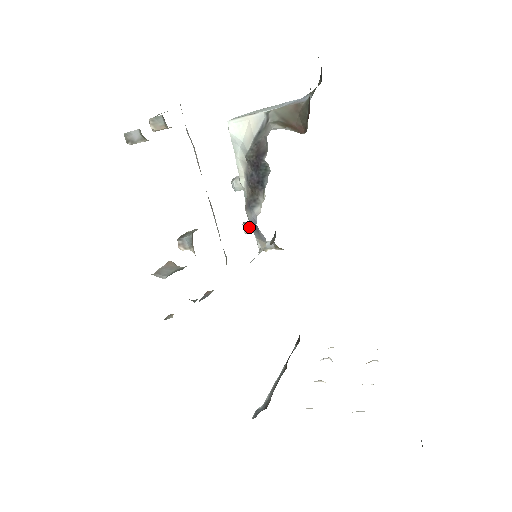
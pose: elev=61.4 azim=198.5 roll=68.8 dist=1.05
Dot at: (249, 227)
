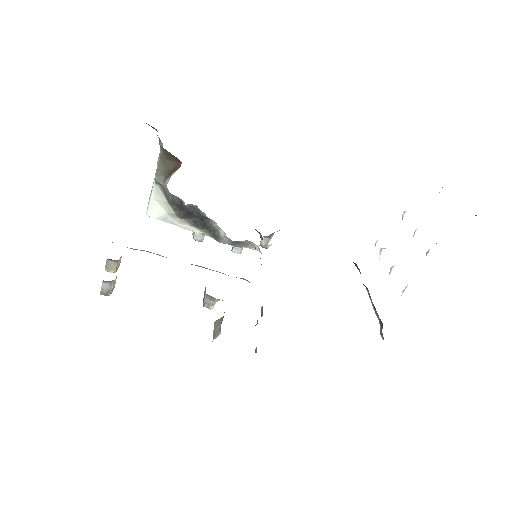
Dot at: (237, 248)
